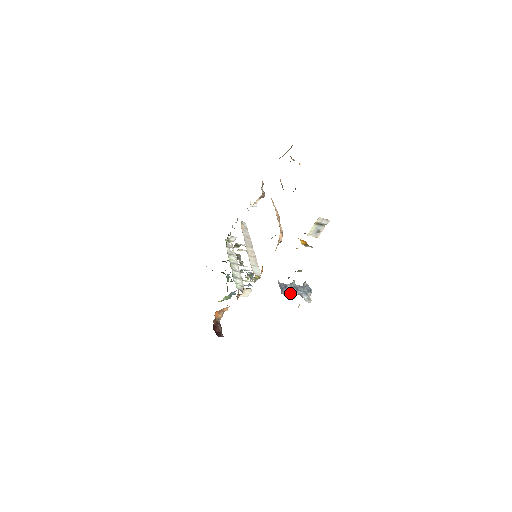
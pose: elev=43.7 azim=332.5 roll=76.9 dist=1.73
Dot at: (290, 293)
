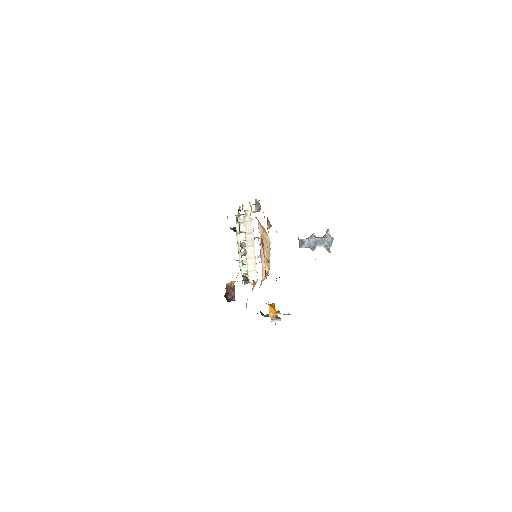
Dot at: (308, 247)
